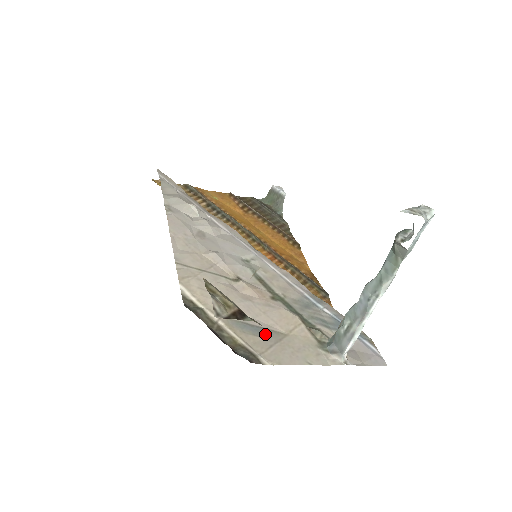
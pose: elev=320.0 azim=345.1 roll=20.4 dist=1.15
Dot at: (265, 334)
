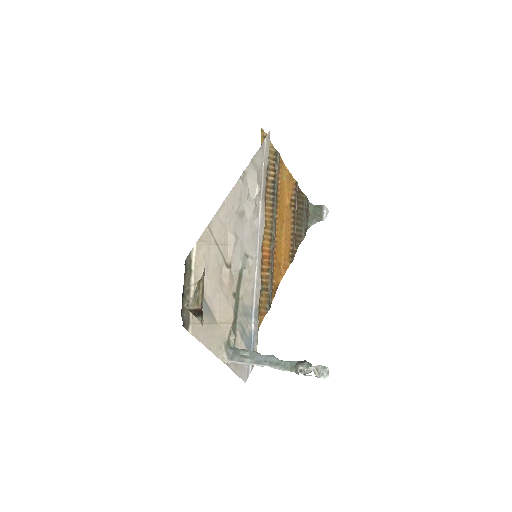
Dot at: (207, 314)
